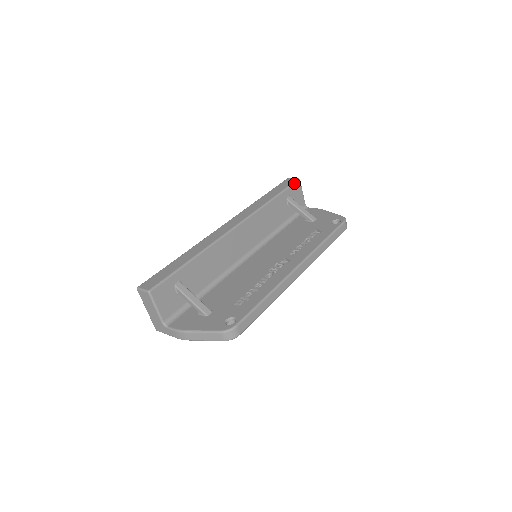
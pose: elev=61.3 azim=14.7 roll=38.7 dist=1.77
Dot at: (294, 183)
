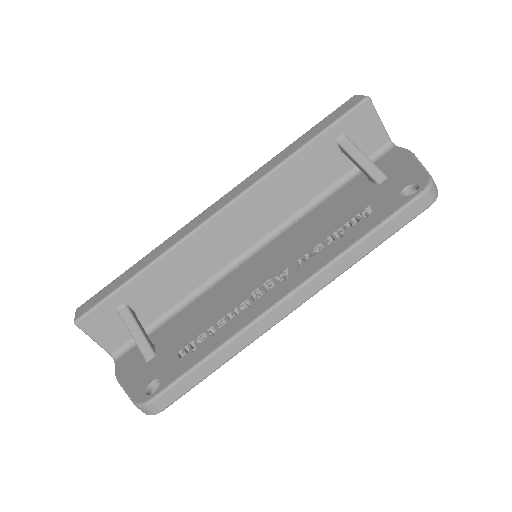
Dot at: (354, 108)
